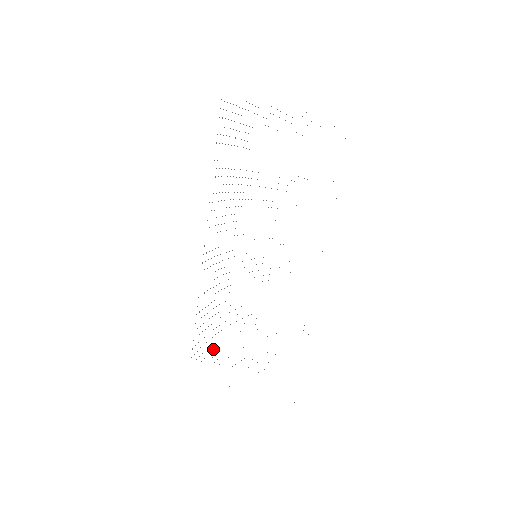
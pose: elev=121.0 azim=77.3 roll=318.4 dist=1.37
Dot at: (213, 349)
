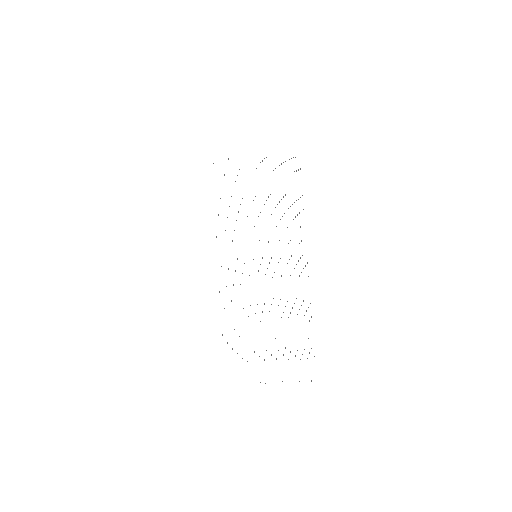
Dot at: occluded
